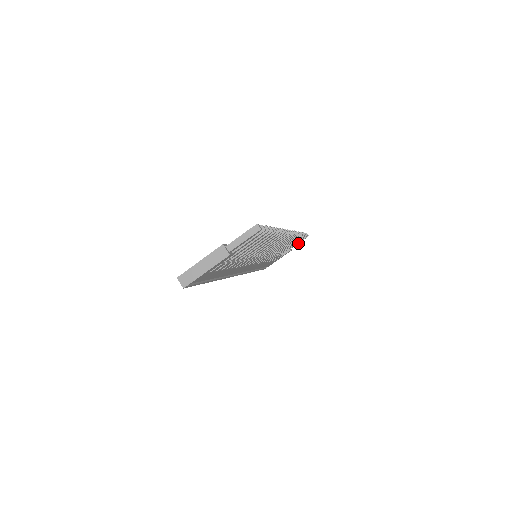
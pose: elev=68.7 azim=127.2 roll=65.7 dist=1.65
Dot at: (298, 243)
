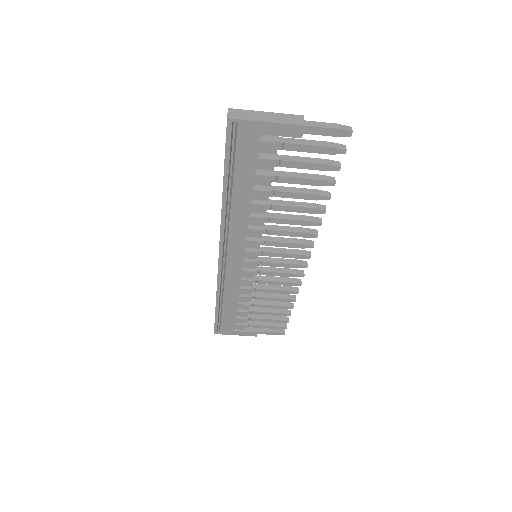
Dot at: (268, 334)
